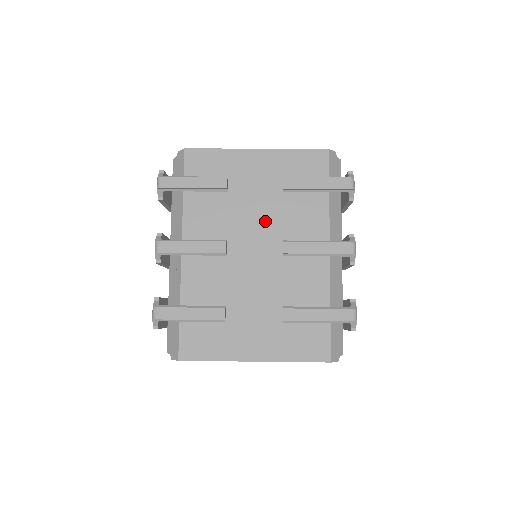
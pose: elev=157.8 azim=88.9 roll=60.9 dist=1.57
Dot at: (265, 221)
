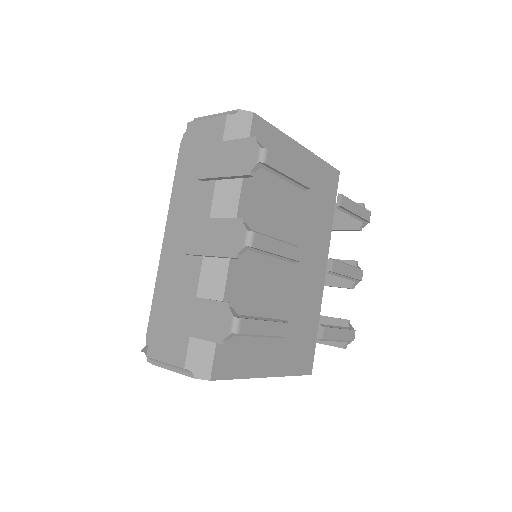
Dot at: (297, 227)
